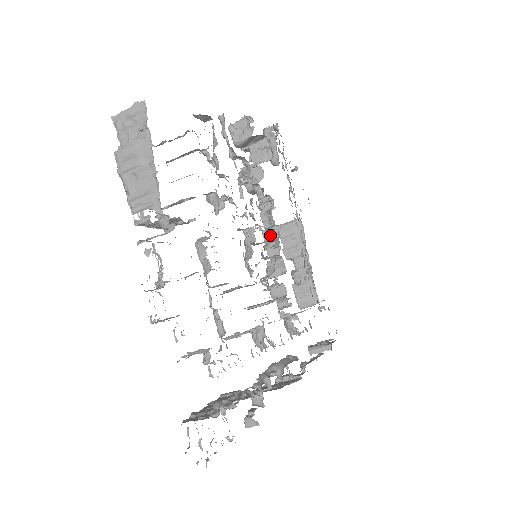
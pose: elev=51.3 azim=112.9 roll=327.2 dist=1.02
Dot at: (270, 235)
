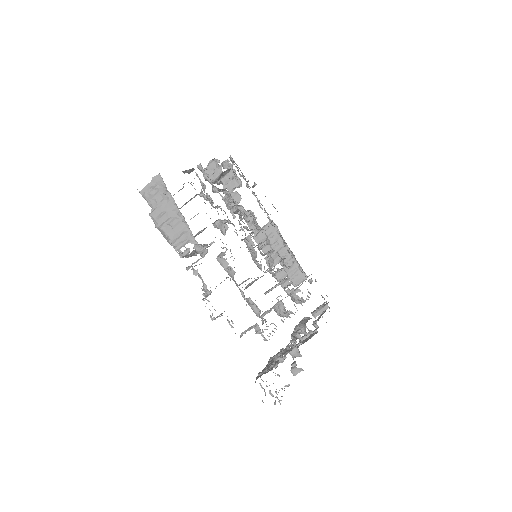
Dot at: (260, 238)
